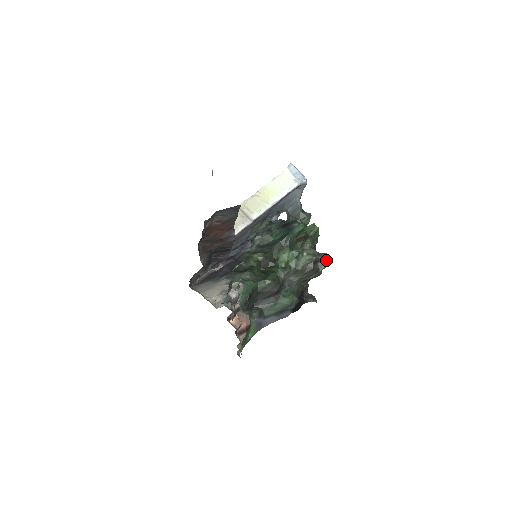
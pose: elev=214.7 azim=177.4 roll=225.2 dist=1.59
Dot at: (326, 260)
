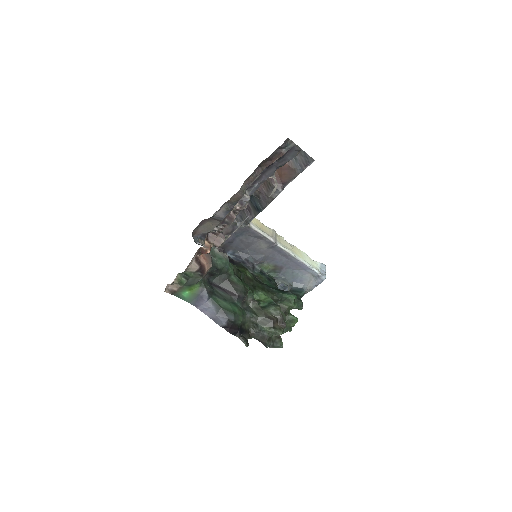
Dot at: (279, 345)
